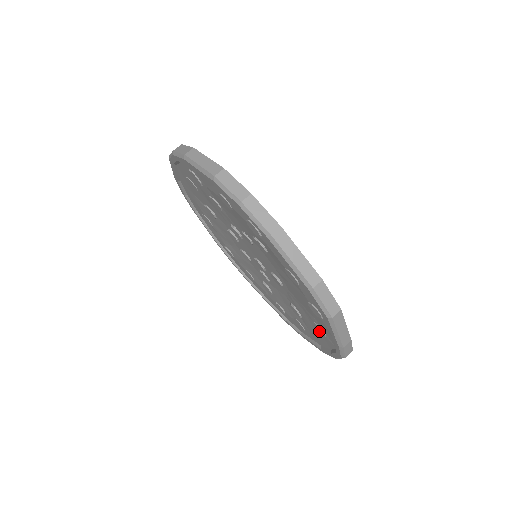
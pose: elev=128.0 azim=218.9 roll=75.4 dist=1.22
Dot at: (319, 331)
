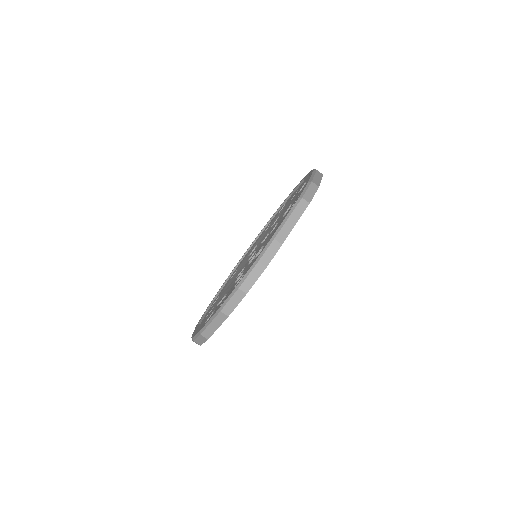
Dot at: occluded
